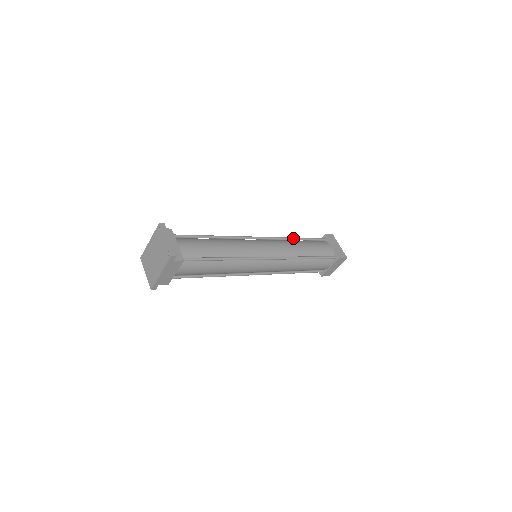
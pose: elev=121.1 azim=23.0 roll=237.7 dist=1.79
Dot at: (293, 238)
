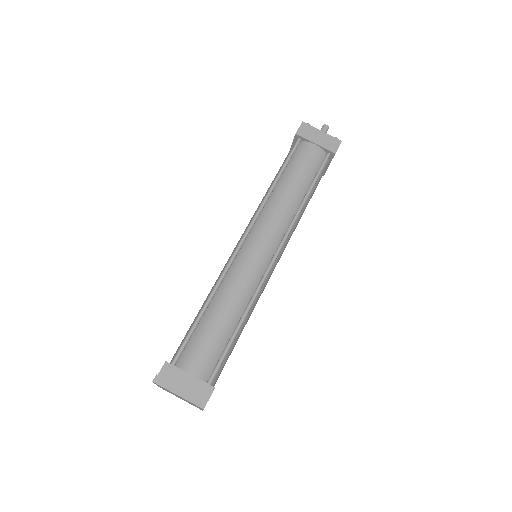
Dot at: (272, 188)
